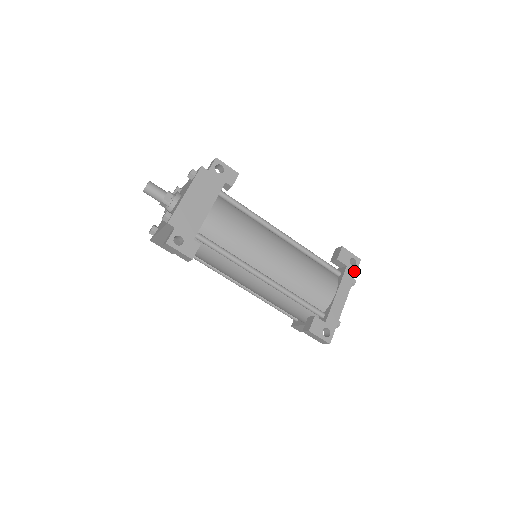
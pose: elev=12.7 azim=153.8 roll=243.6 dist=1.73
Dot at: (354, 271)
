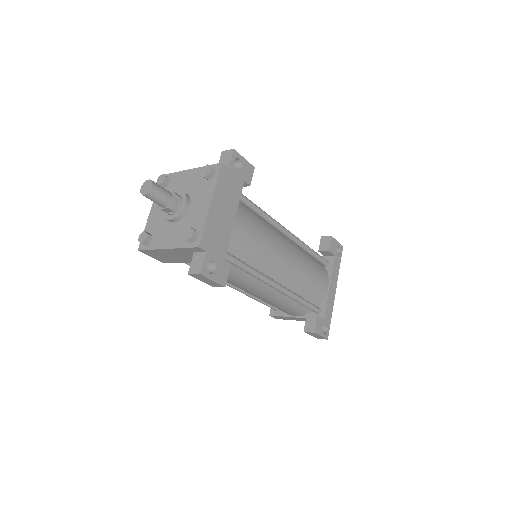
Dot at: (339, 260)
